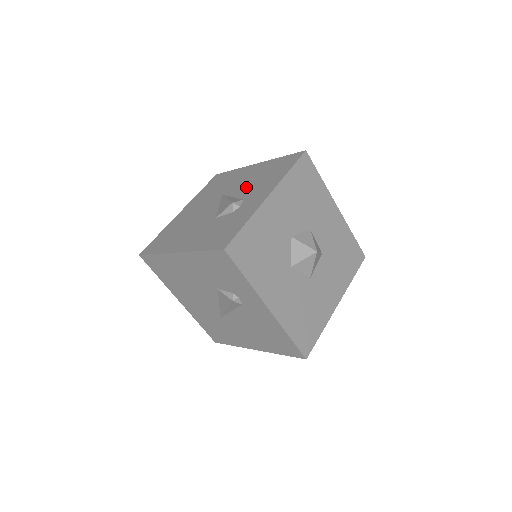
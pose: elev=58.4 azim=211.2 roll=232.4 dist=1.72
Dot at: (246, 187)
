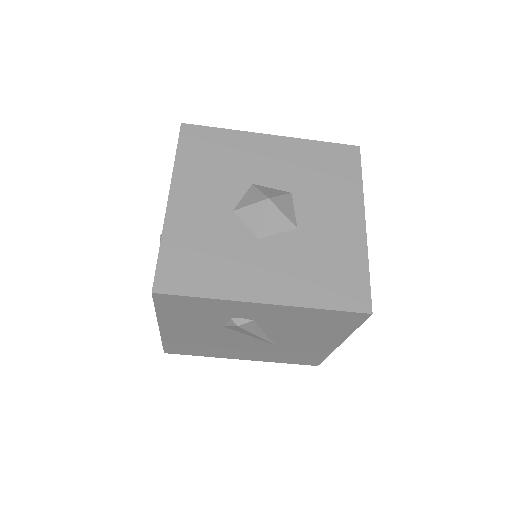
Dot at: occluded
